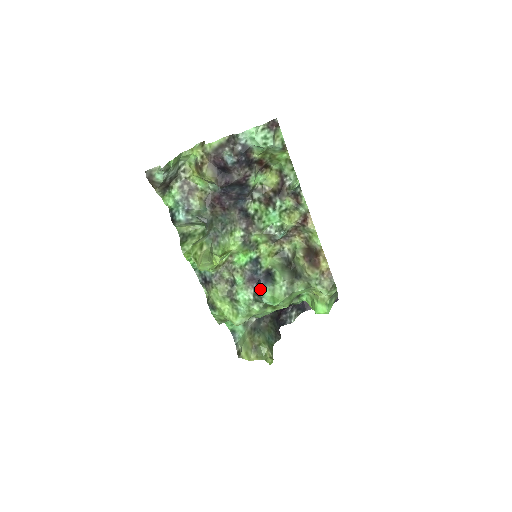
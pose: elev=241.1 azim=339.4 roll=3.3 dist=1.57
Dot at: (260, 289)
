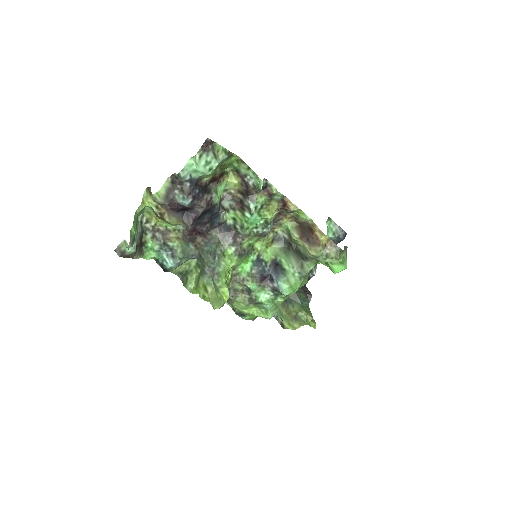
Dot at: (275, 285)
